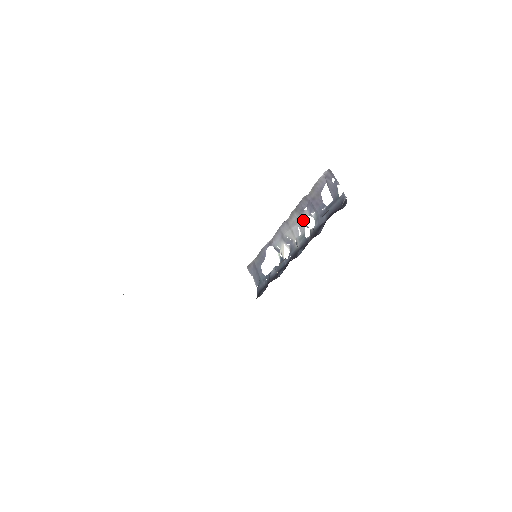
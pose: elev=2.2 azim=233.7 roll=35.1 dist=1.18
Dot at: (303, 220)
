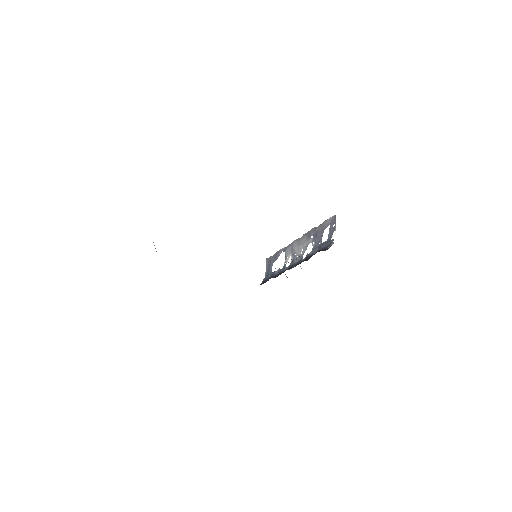
Dot at: (307, 244)
